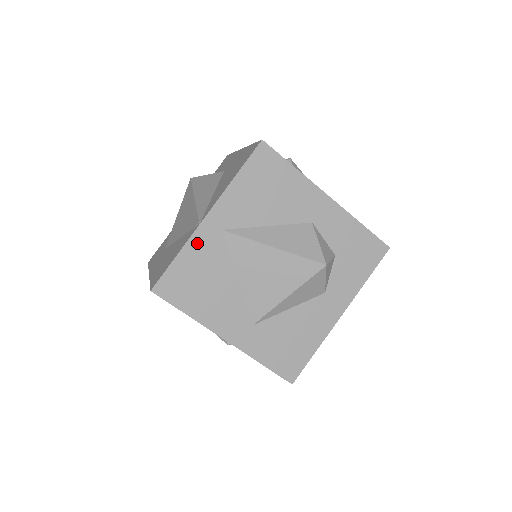
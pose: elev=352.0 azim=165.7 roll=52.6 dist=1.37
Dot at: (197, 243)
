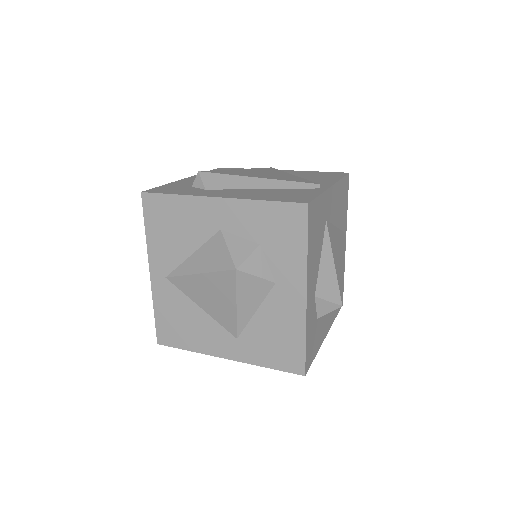
Dot at: (159, 296)
